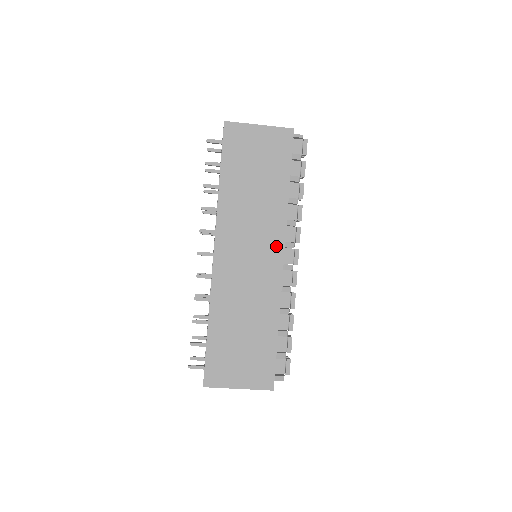
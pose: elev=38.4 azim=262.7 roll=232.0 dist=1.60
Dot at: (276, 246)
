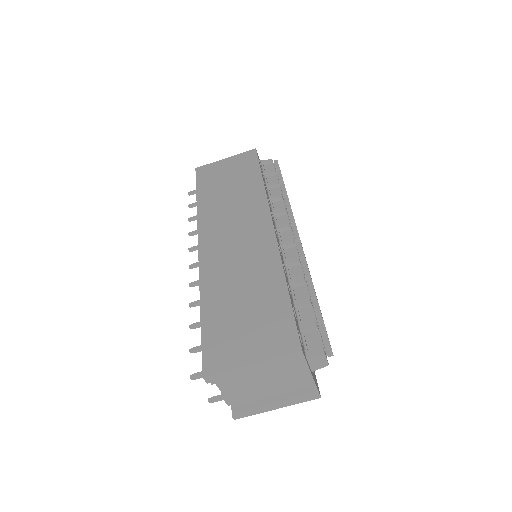
Dot at: (262, 219)
